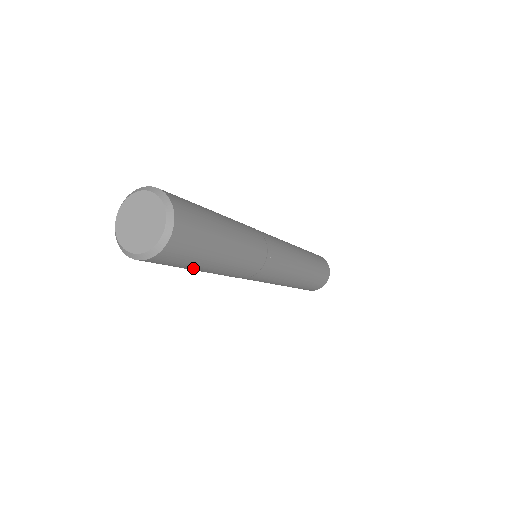
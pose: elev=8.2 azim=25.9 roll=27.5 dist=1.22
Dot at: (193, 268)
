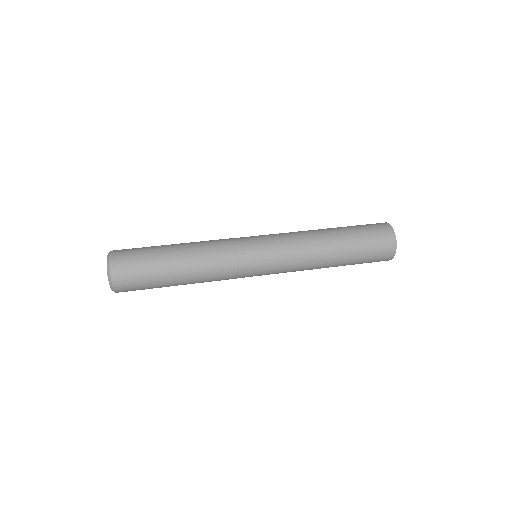
Dot at: occluded
